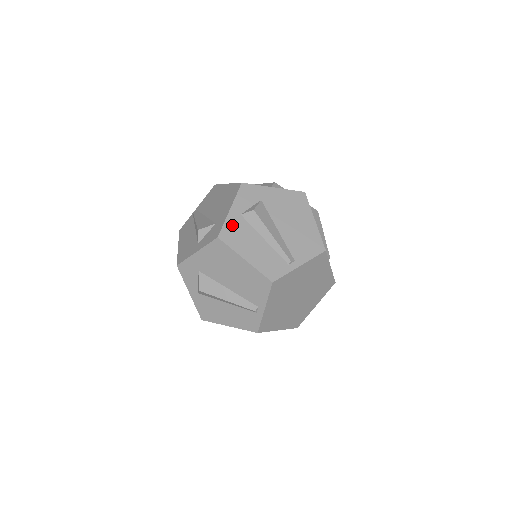
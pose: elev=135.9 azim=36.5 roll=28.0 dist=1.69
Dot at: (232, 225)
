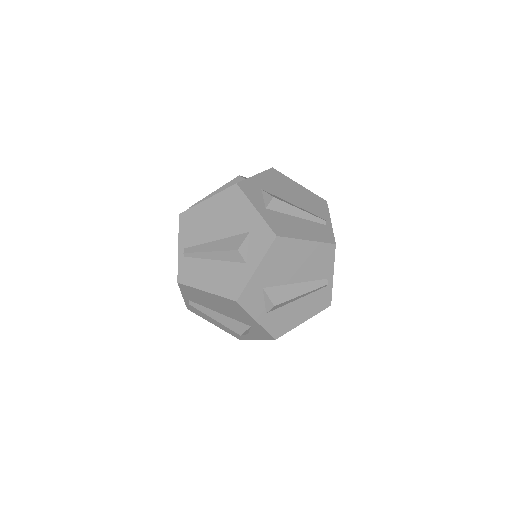
Dot at: (272, 220)
